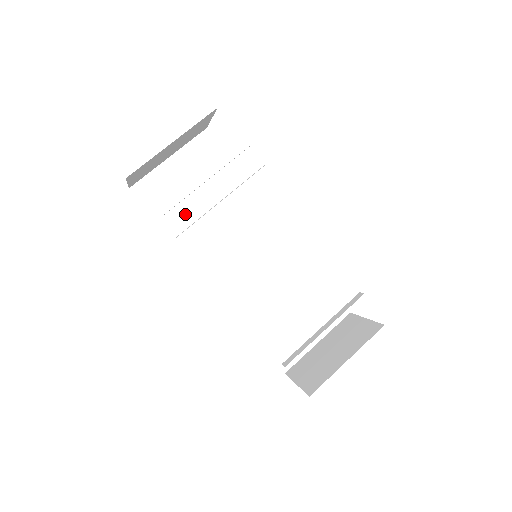
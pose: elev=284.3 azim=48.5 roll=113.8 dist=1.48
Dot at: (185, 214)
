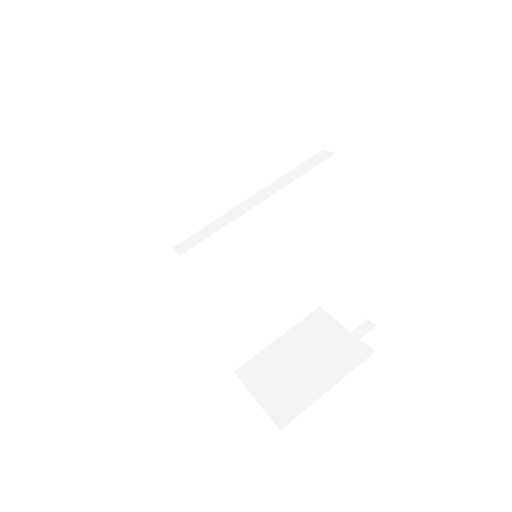
Dot at: (157, 166)
